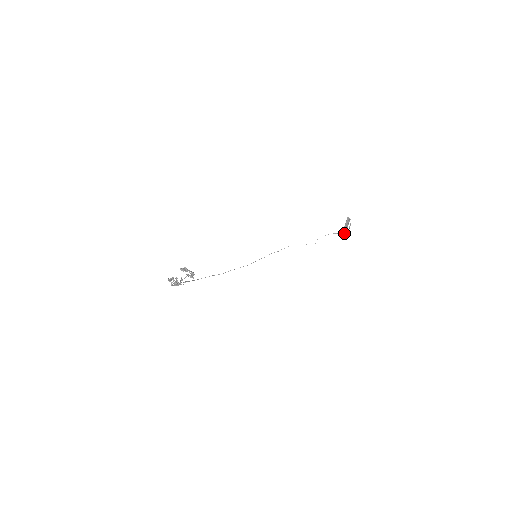
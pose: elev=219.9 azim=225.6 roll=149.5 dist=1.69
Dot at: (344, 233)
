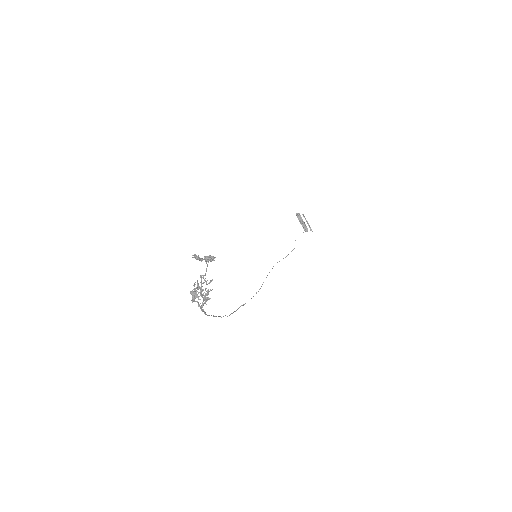
Dot at: (307, 230)
